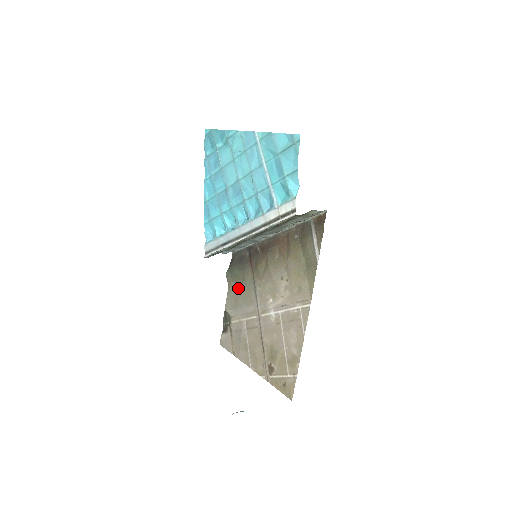
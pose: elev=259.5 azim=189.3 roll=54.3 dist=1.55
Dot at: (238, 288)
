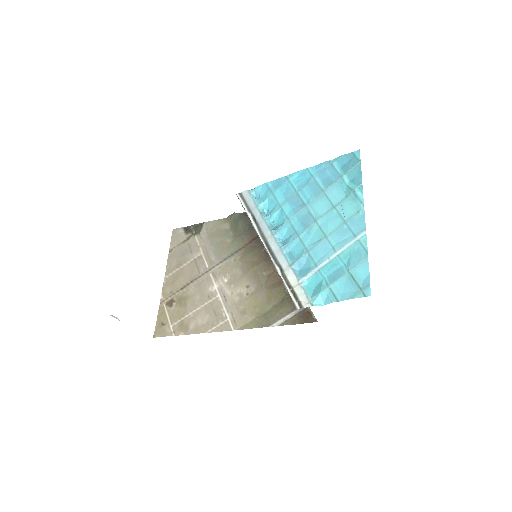
Dot at: (227, 232)
